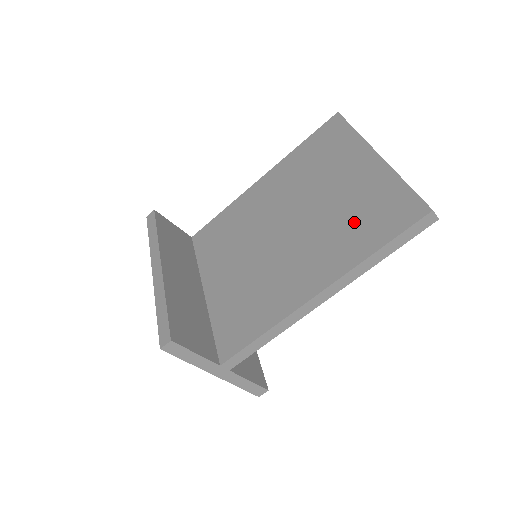
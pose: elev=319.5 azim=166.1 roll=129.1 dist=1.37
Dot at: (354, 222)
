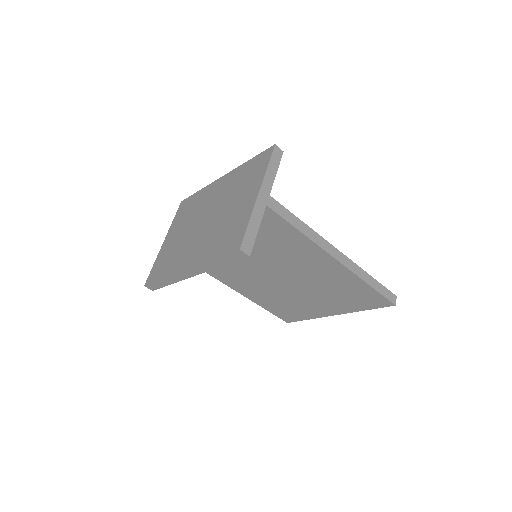
Dot at: occluded
